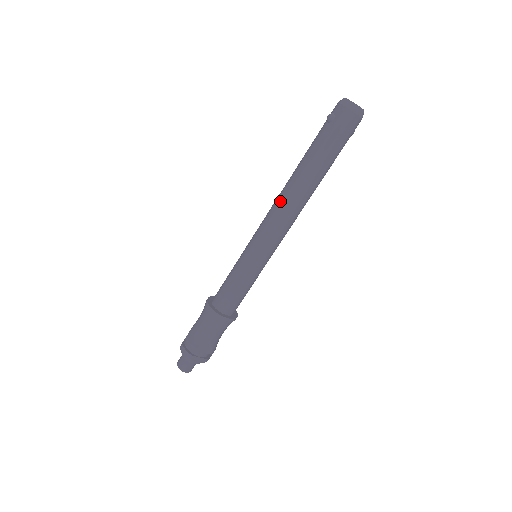
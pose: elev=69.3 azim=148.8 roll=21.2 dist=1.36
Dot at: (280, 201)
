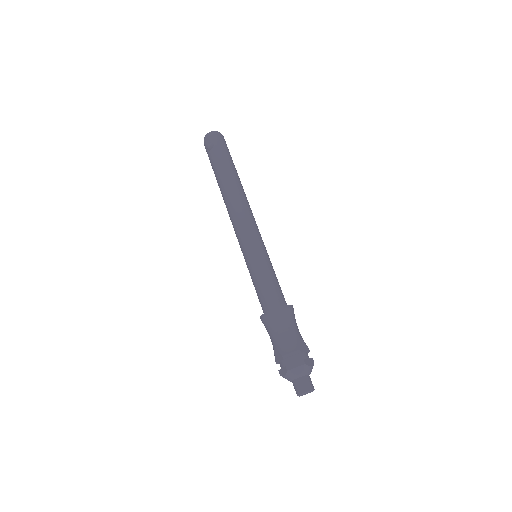
Dot at: (234, 205)
